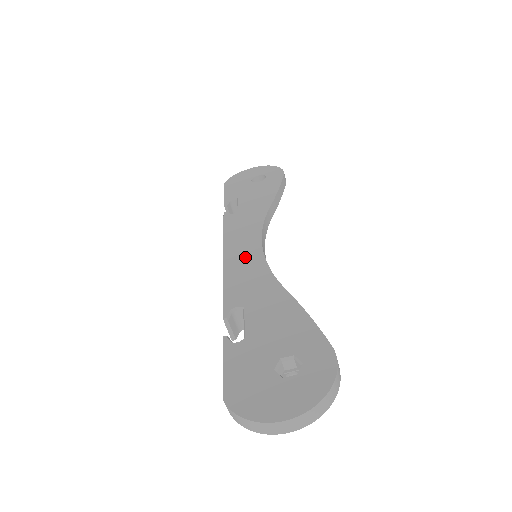
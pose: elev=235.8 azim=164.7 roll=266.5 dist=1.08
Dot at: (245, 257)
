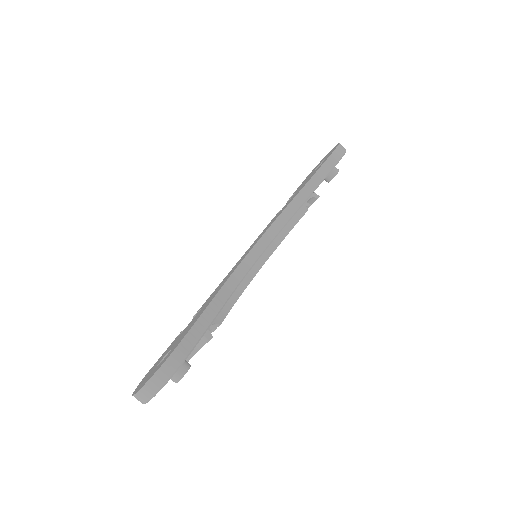
Dot at: (240, 260)
